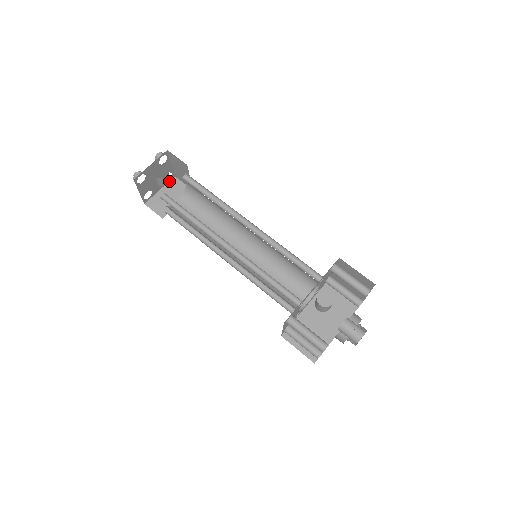
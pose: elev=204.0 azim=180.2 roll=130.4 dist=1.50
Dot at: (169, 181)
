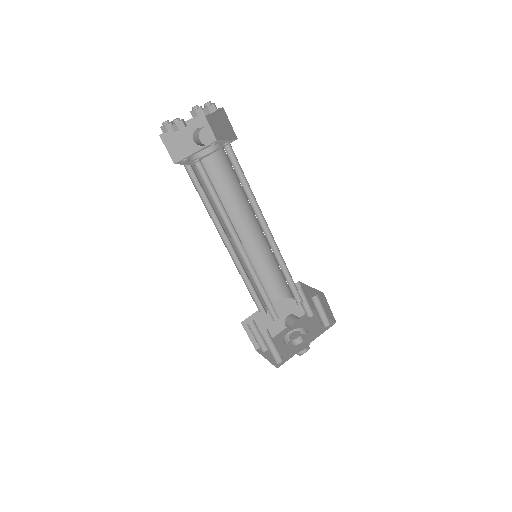
Dot at: occluded
